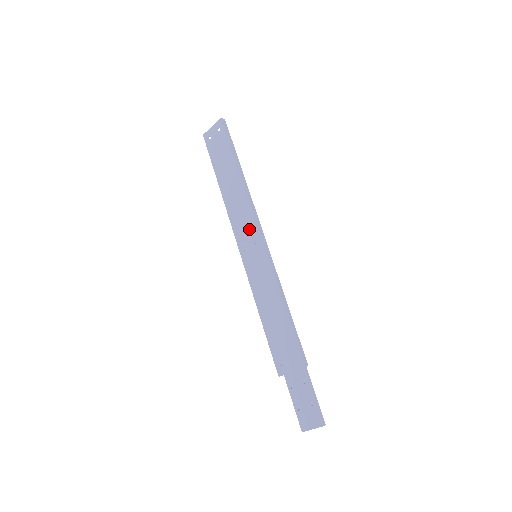
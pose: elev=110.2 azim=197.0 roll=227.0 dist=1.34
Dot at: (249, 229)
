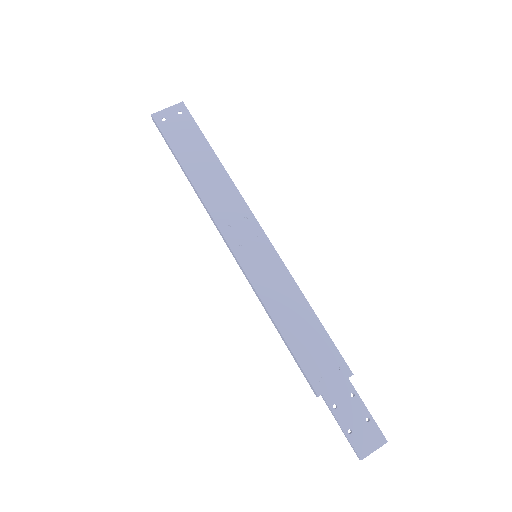
Dot at: (245, 224)
